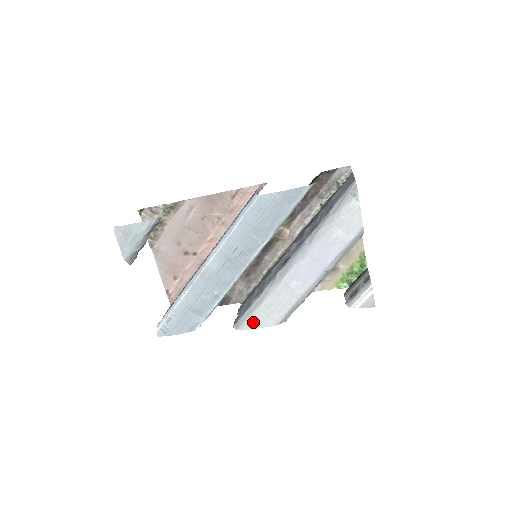
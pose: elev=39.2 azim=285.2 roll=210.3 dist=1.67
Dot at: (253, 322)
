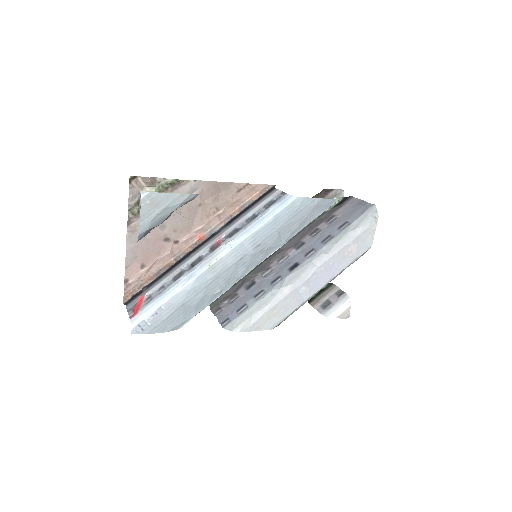
Dot at: (253, 324)
